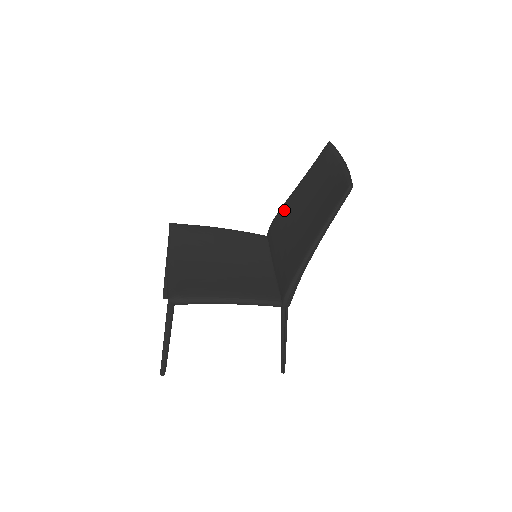
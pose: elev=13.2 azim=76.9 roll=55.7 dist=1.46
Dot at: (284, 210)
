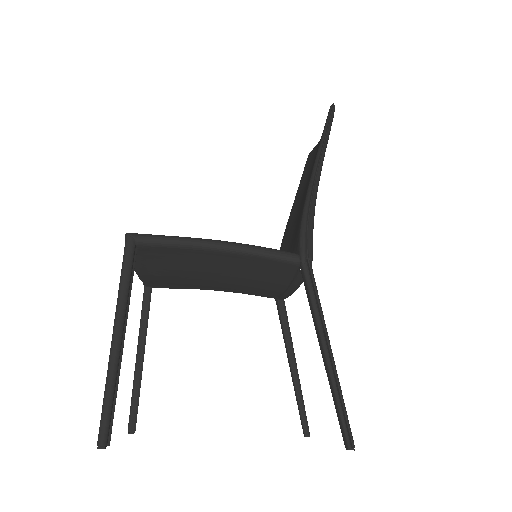
Dot at: (284, 235)
